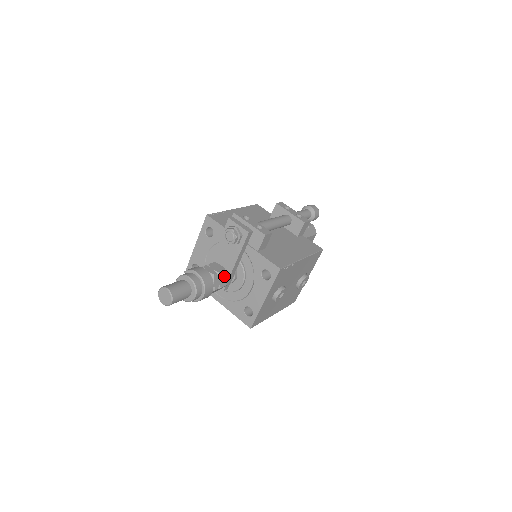
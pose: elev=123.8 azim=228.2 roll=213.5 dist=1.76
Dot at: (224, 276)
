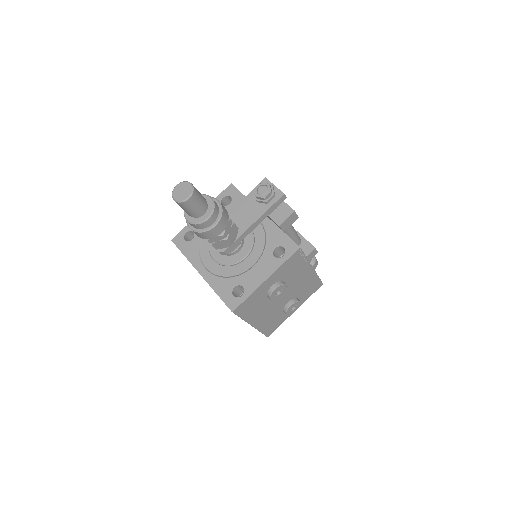
Dot at: (235, 232)
